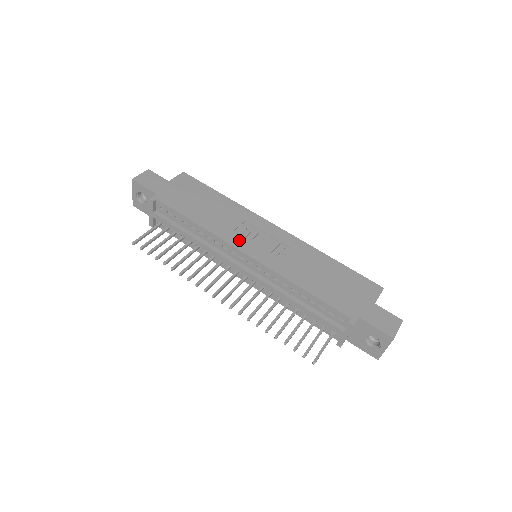
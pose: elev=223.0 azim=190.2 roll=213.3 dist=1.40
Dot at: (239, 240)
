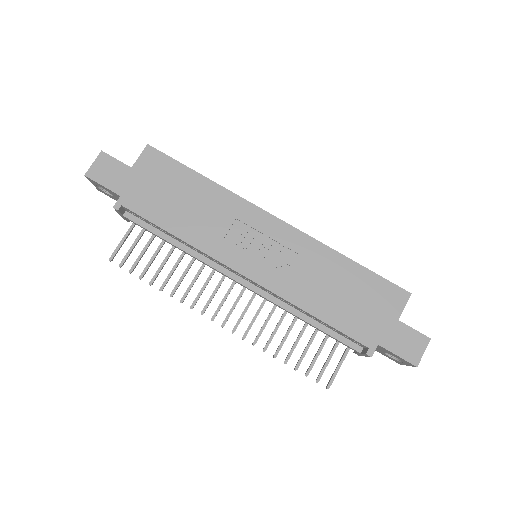
Dot at: (231, 253)
